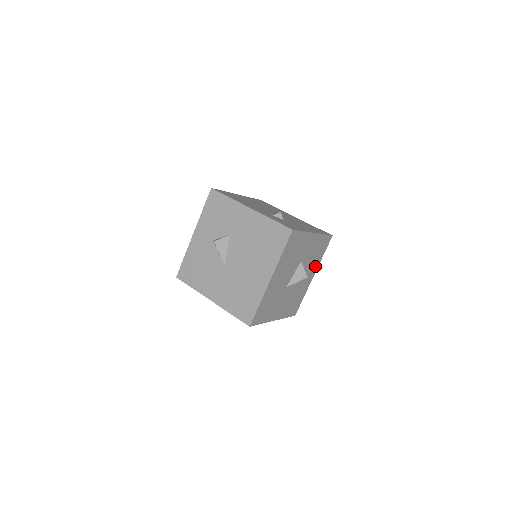
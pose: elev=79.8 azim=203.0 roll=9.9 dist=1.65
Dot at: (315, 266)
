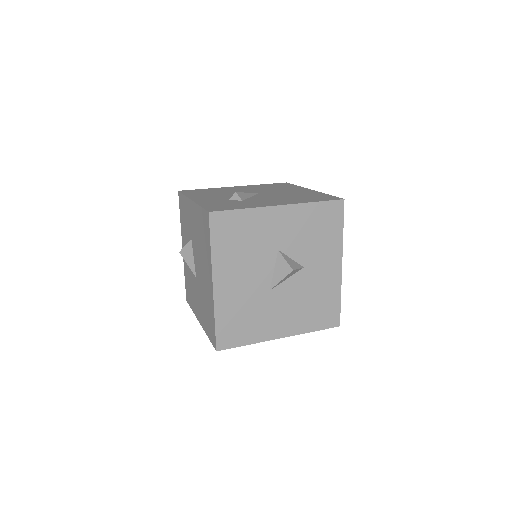
Dot at: (333, 250)
